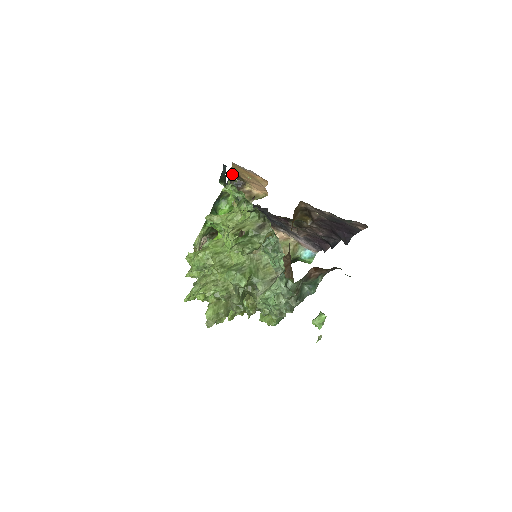
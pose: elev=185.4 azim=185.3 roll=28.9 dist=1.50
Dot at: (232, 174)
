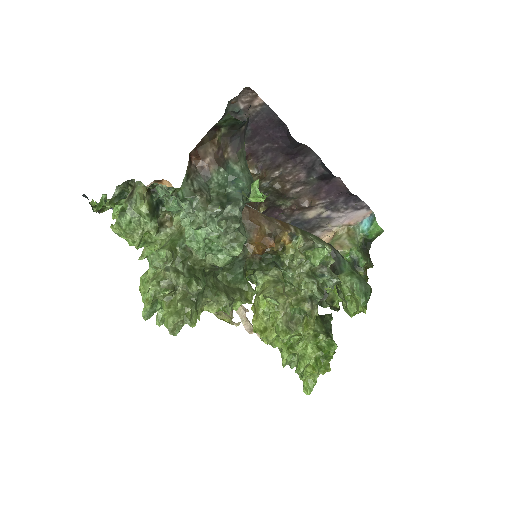
Dot at: occluded
